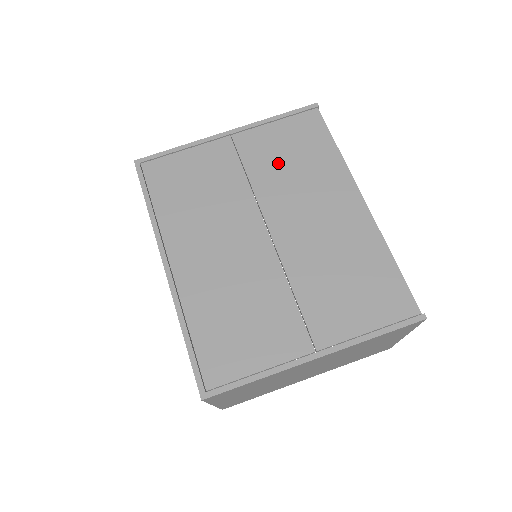
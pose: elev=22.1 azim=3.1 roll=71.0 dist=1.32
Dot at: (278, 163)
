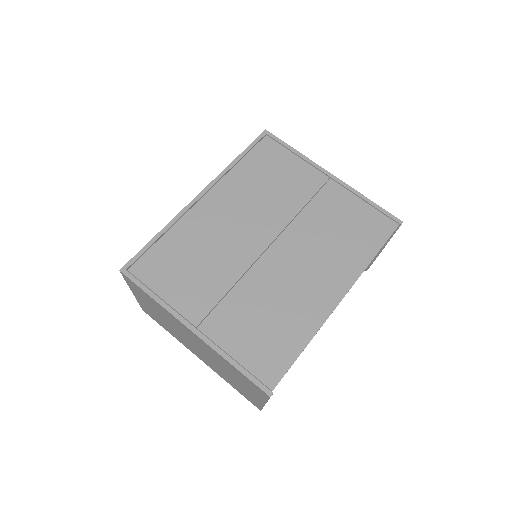
Dot at: (330, 222)
